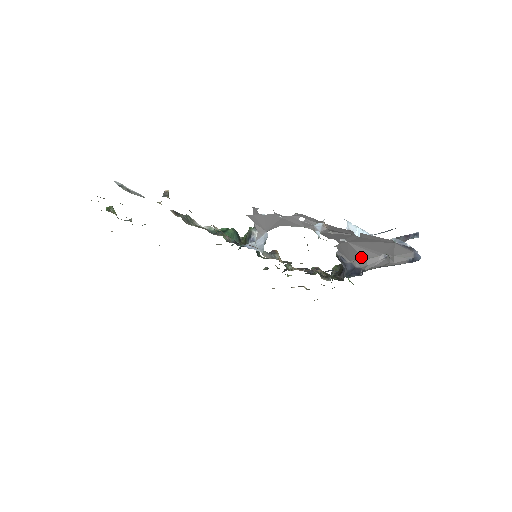
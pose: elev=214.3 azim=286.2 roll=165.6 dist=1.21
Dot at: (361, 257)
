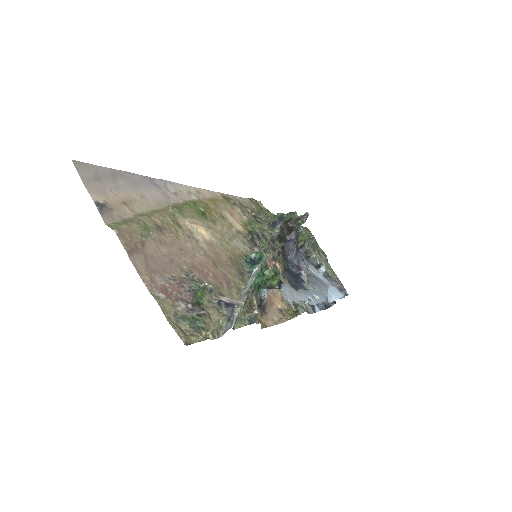
Dot at: occluded
